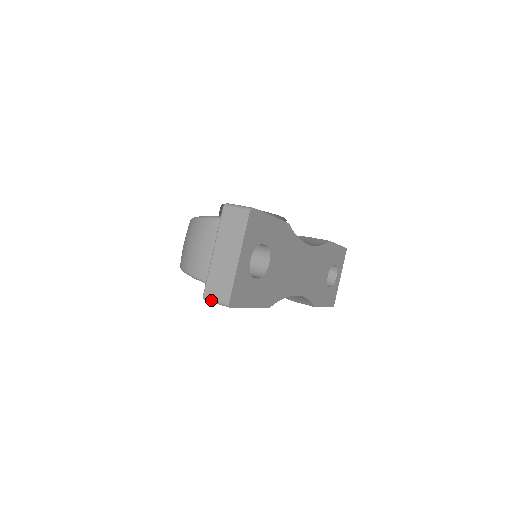
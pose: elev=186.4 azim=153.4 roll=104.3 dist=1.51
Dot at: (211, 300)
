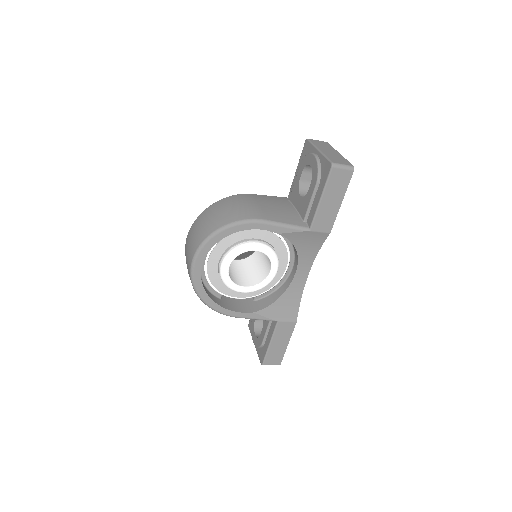
Dot at: (340, 165)
